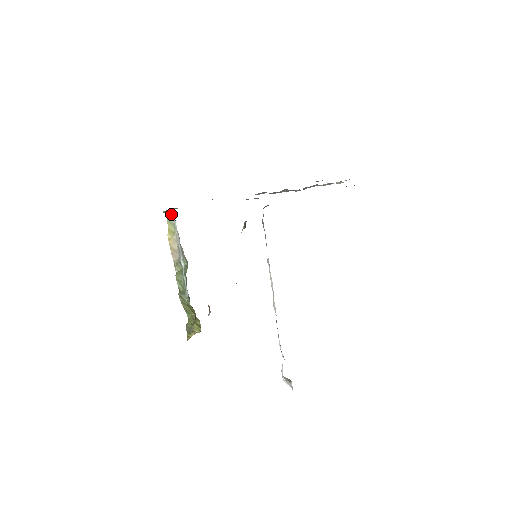
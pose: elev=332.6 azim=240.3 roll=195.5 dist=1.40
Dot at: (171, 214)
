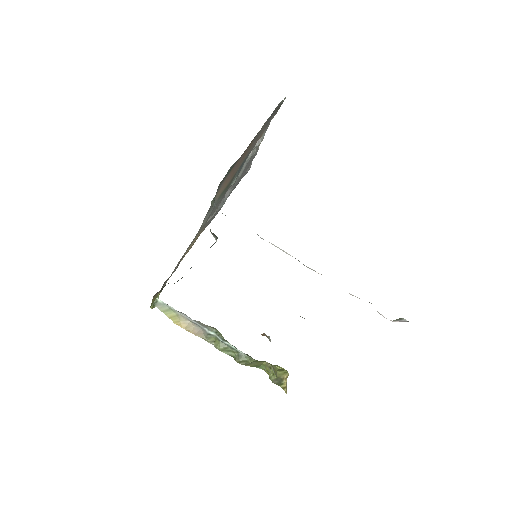
Dot at: (159, 304)
